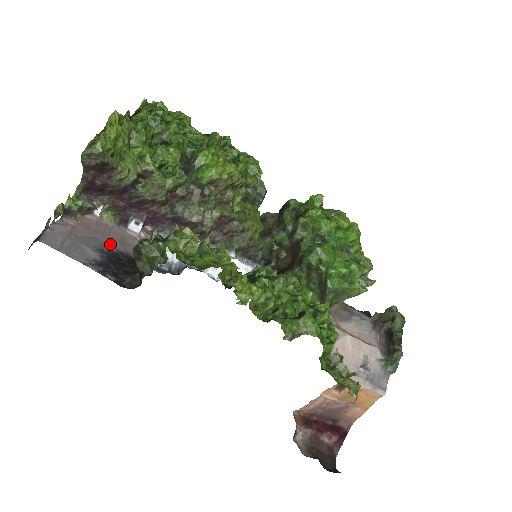
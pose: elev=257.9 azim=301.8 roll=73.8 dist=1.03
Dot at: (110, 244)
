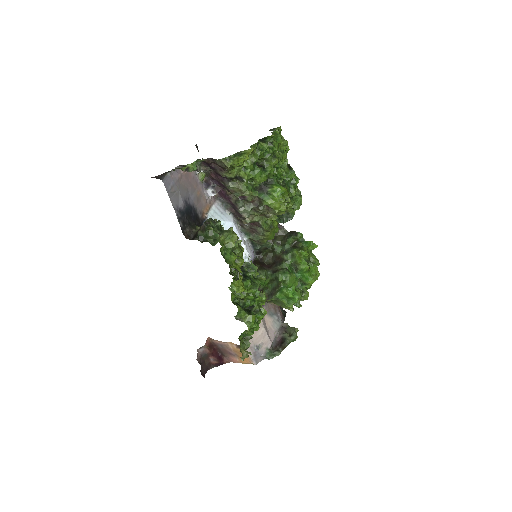
Dot at: (192, 198)
